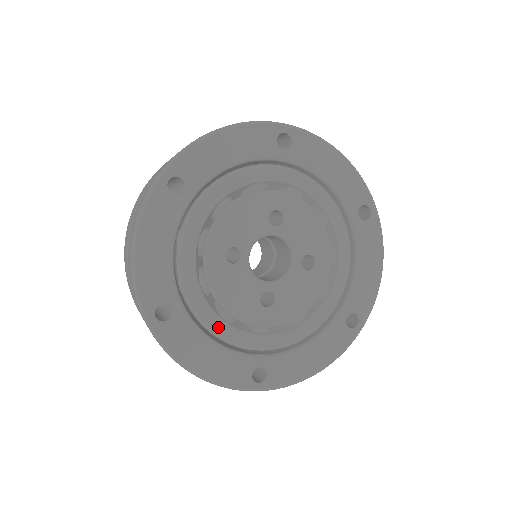
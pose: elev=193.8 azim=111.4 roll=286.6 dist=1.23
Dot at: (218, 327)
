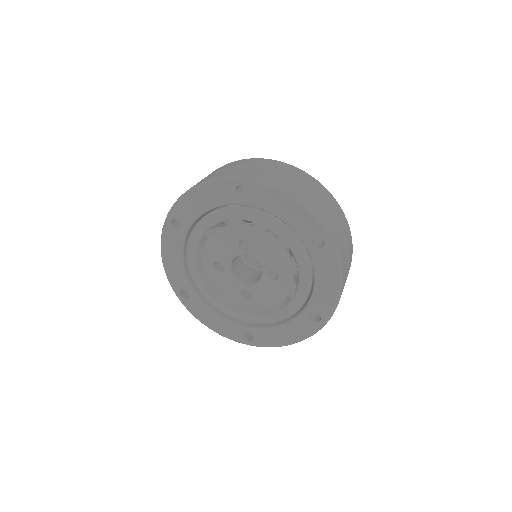
Dot at: (218, 306)
